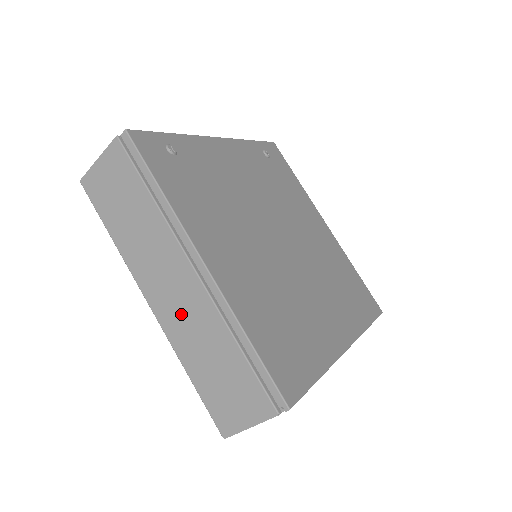
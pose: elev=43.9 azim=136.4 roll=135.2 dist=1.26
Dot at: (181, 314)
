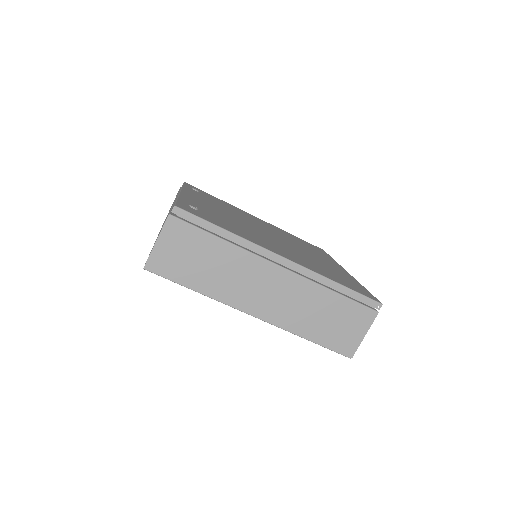
Dot at: (284, 303)
